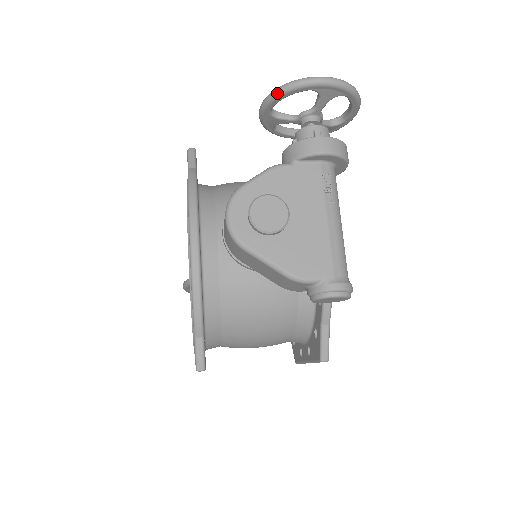
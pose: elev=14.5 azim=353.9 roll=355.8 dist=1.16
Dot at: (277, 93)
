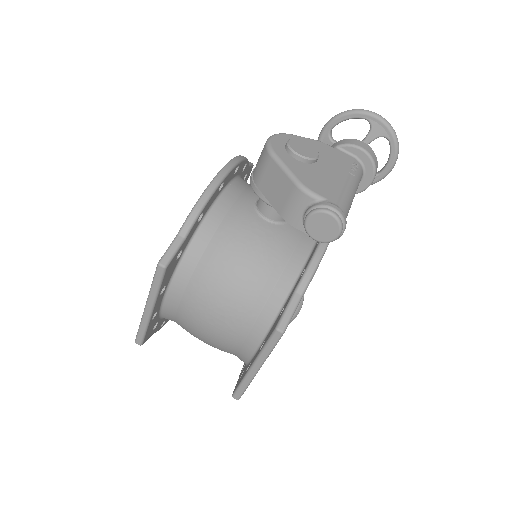
Dot at: (342, 113)
